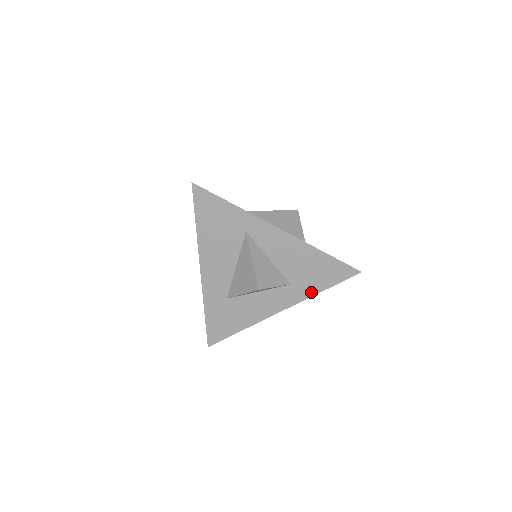
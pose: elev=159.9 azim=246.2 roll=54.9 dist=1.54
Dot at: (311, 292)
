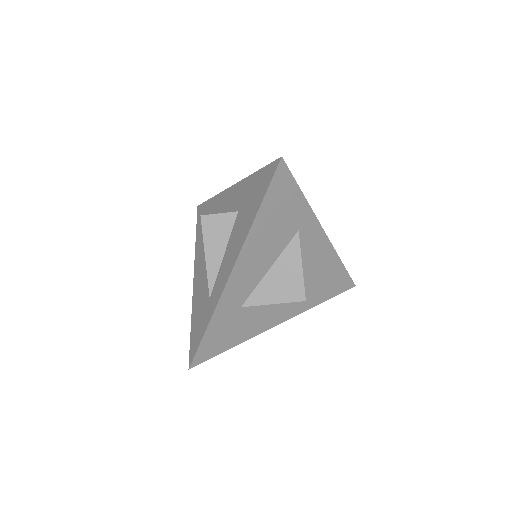
Dot at: (314, 303)
